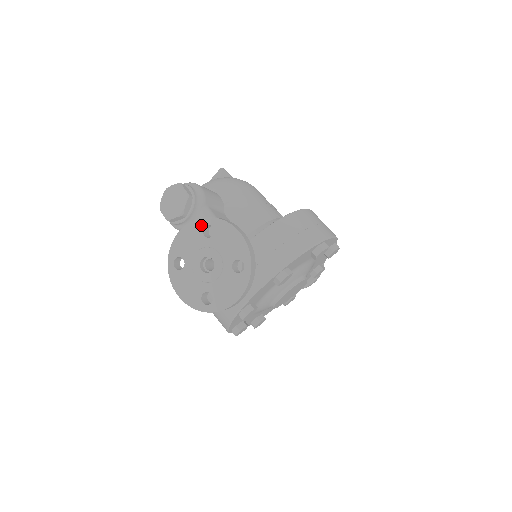
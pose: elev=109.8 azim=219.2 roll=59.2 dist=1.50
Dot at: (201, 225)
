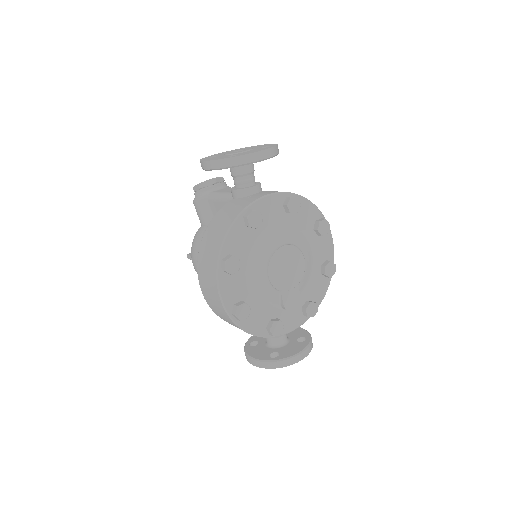
Dot at: occluded
